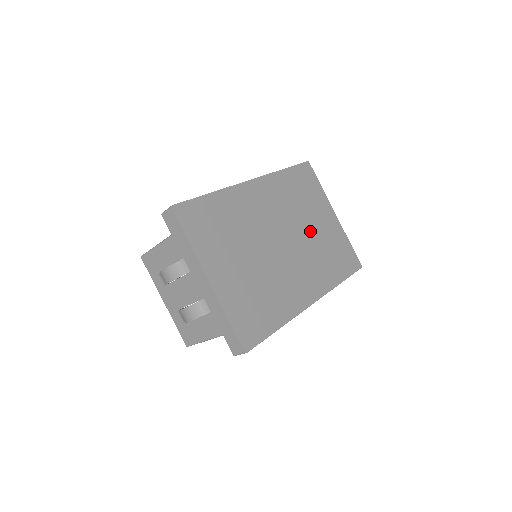
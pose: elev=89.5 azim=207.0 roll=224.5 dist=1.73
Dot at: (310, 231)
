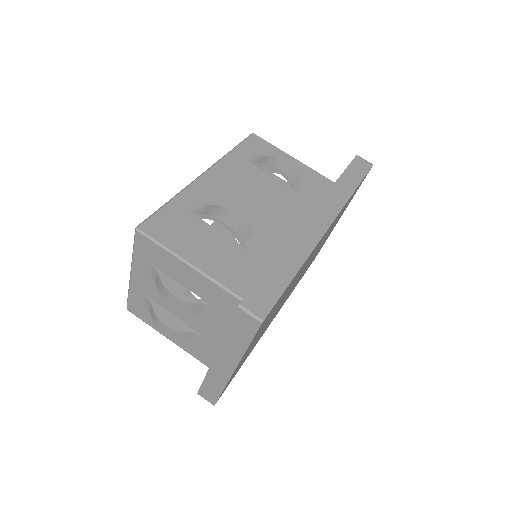
Dot at: occluded
